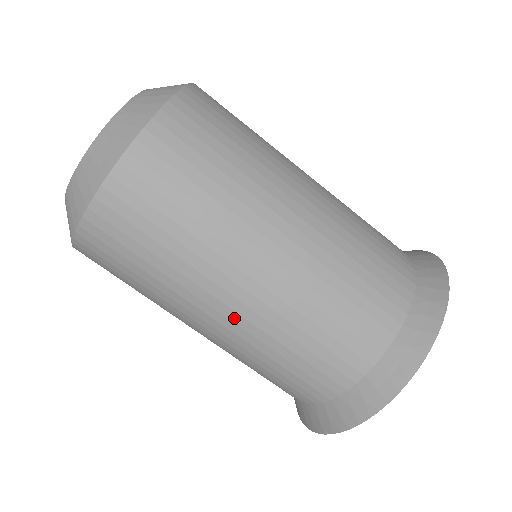
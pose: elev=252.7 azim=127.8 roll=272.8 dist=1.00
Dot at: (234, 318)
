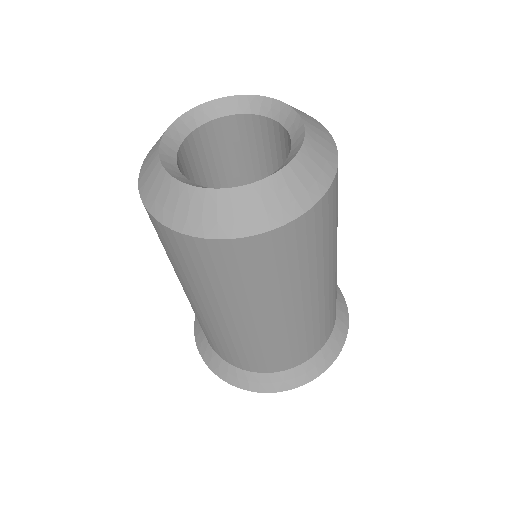
Dot at: (307, 309)
